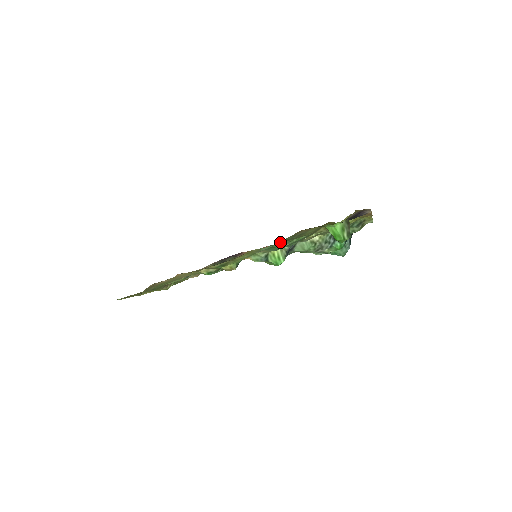
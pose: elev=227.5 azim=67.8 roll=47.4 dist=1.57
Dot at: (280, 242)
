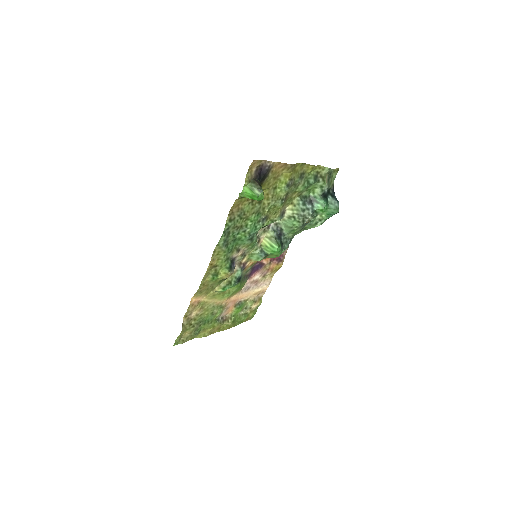
Dot at: (226, 230)
